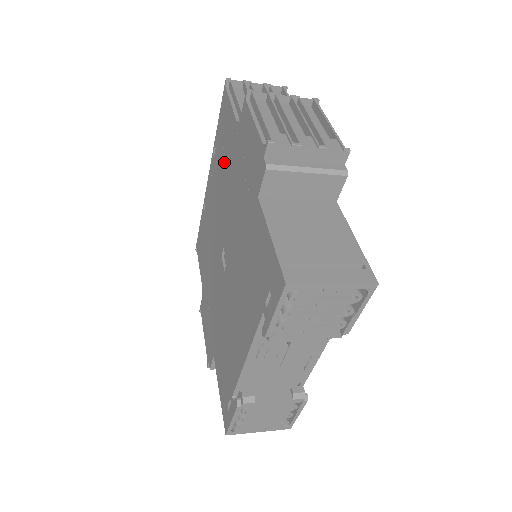
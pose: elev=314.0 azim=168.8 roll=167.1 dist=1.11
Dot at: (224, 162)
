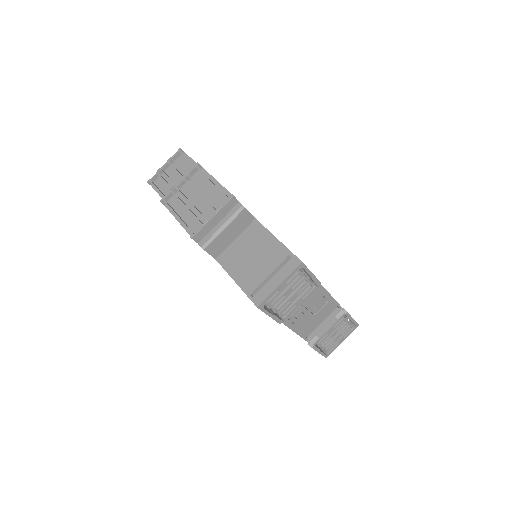
Dot at: occluded
